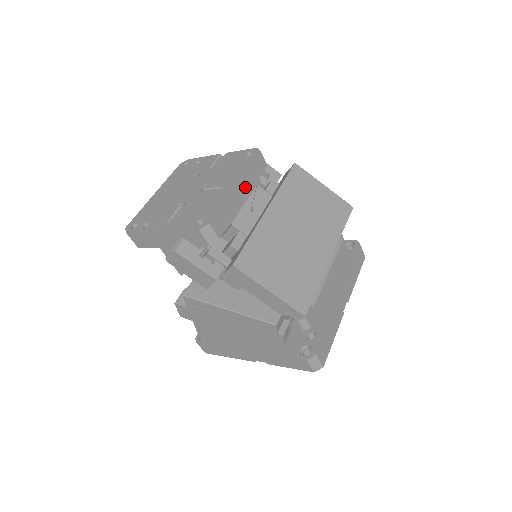
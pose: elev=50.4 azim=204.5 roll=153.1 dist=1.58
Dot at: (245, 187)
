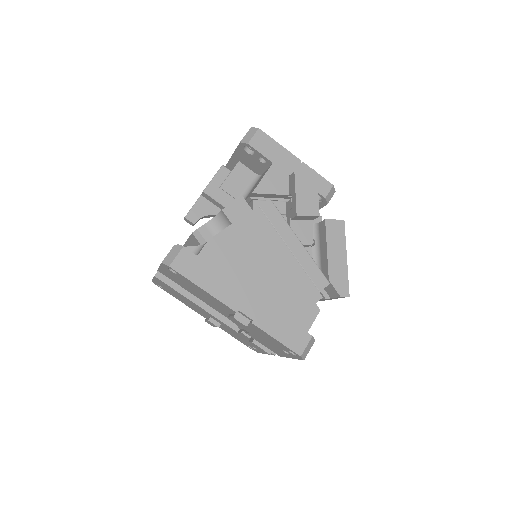
Dot at: occluded
